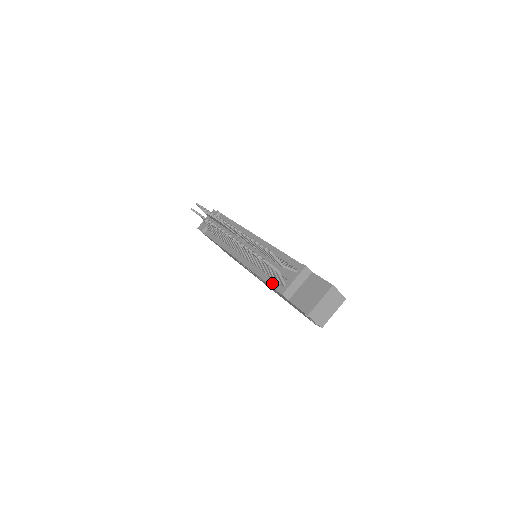
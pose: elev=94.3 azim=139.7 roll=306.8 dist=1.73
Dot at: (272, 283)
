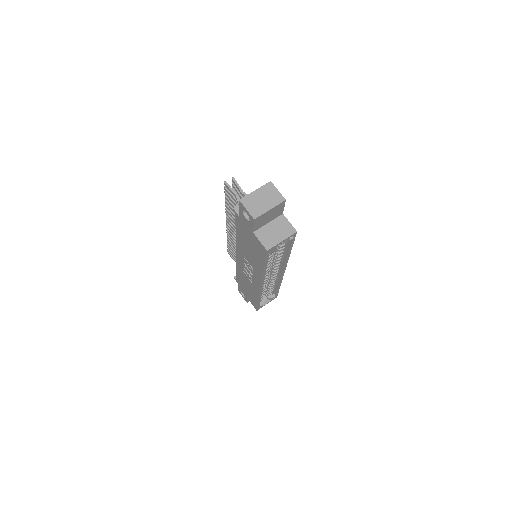
Dot at: occluded
